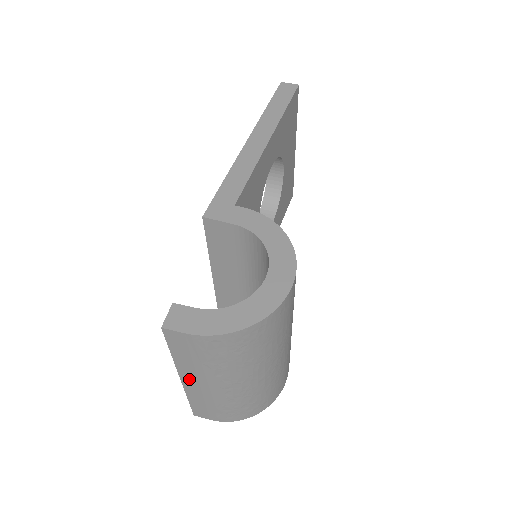
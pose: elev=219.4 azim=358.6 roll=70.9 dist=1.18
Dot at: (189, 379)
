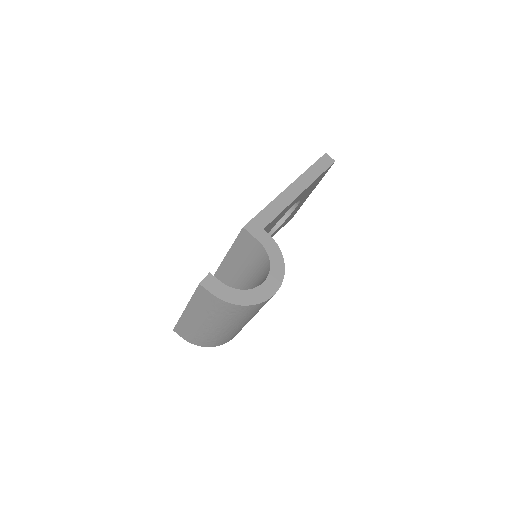
Dot at: (190, 312)
